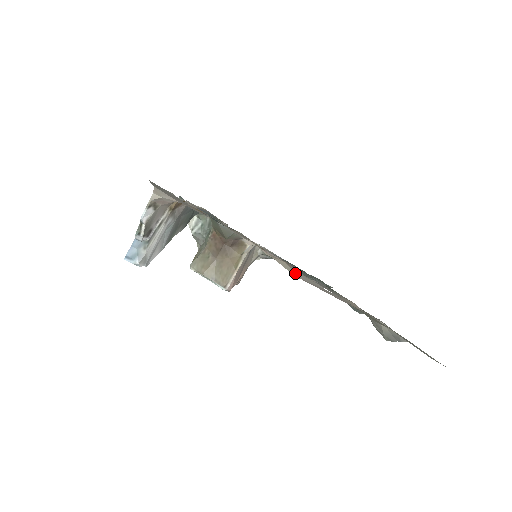
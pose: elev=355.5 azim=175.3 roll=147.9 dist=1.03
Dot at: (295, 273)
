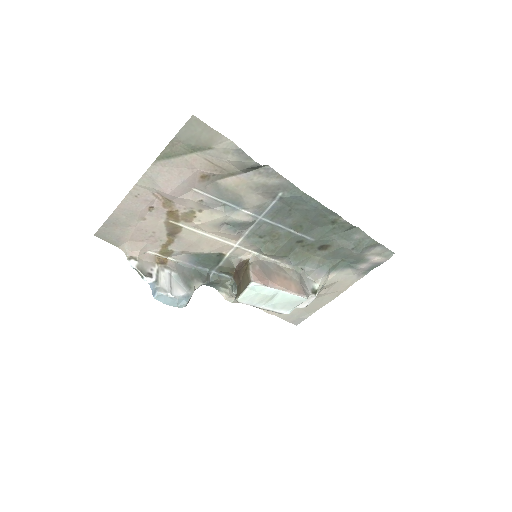
Dot at: (167, 196)
